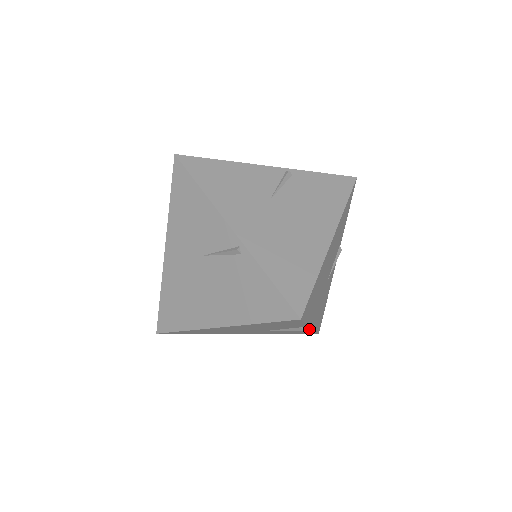
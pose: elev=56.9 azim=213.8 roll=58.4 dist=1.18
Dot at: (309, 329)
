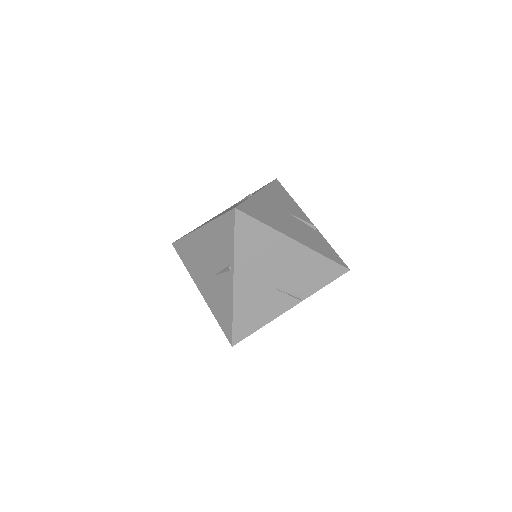
Dot at: (232, 289)
